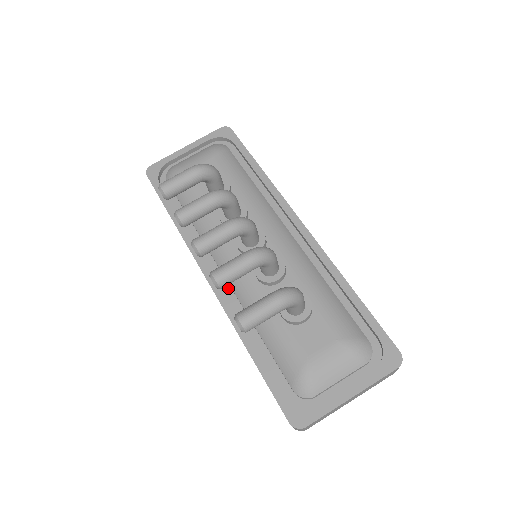
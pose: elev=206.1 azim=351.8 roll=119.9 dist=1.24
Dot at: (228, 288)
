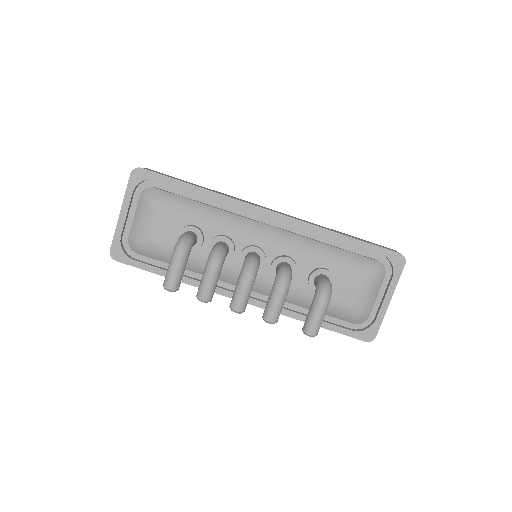
Dot at: (259, 294)
